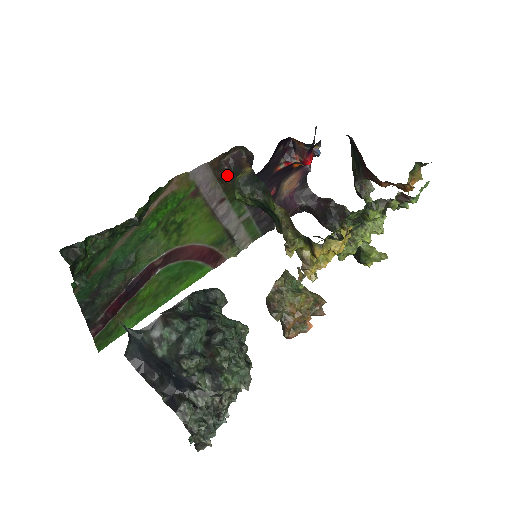
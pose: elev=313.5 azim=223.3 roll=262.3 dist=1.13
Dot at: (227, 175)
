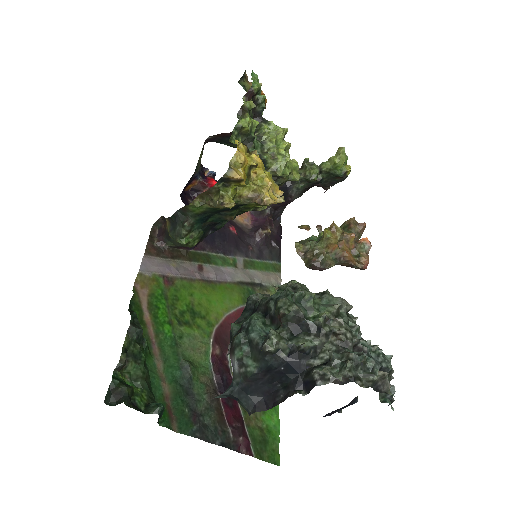
Dot at: (175, 250)
